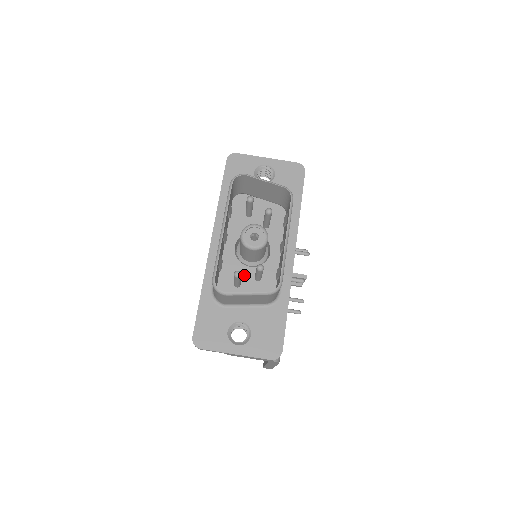
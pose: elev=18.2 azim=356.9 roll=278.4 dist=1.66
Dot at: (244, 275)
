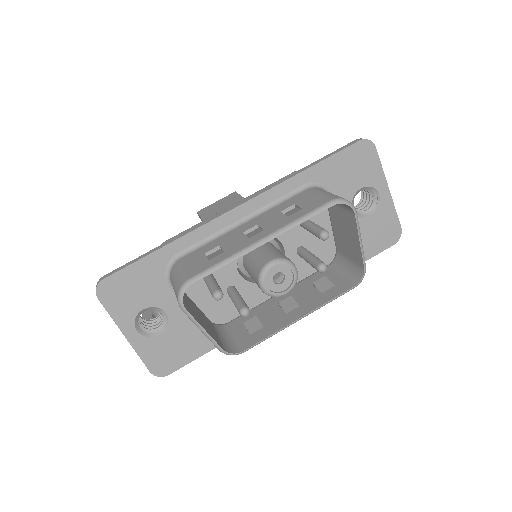
Dot at: (224, 273)
